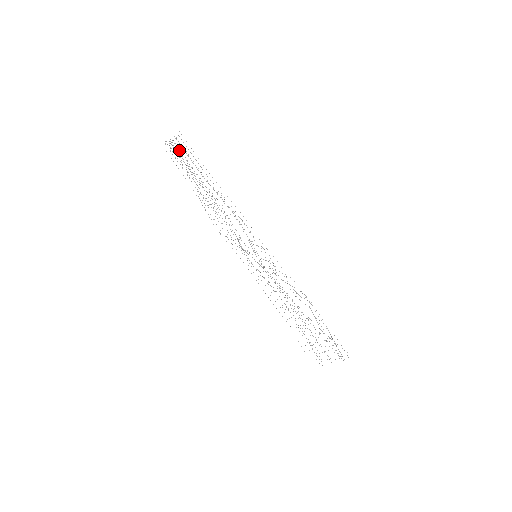
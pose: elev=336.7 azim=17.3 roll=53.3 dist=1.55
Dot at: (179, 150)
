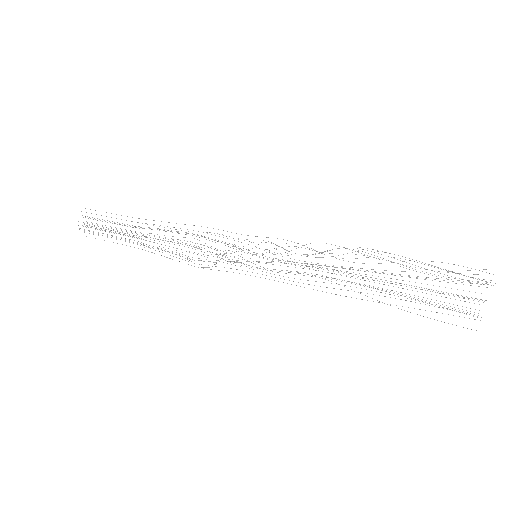
Dot at: (92, 224)
